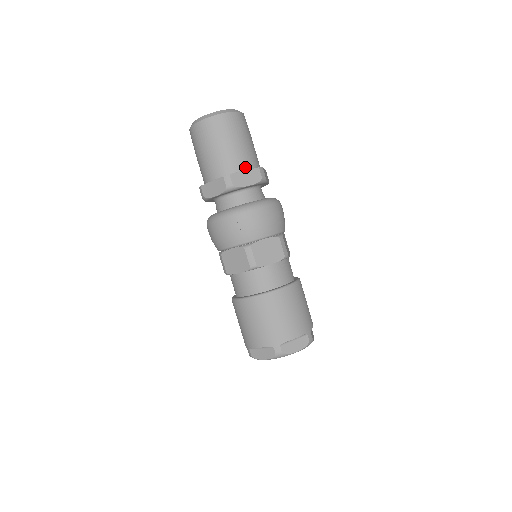
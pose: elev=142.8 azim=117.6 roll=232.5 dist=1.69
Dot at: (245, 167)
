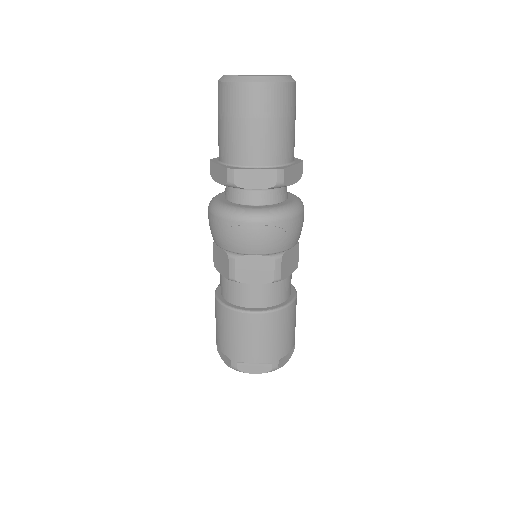
Dot at: (260, 163)
